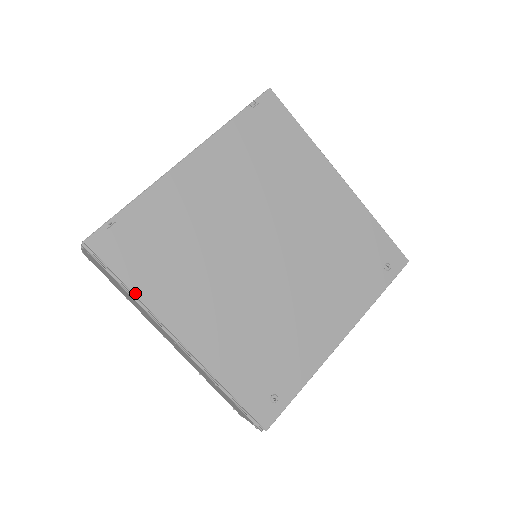
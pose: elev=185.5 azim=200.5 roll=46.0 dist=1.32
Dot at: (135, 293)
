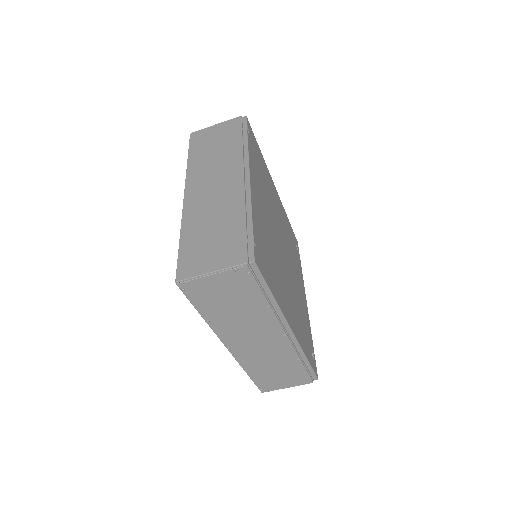
Dot at: (276, 300)
